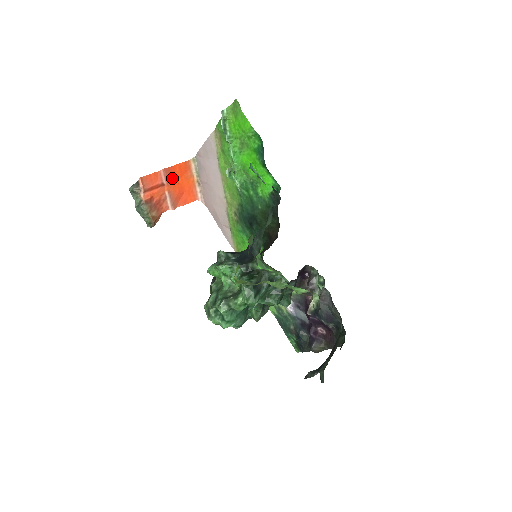
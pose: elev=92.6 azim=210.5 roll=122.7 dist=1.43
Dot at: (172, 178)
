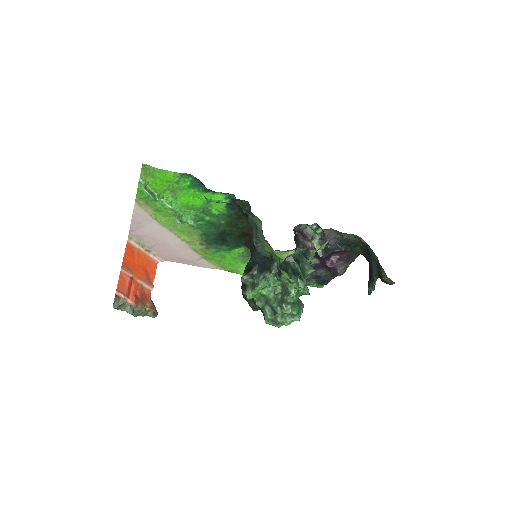
Dot at: (131, 267)
